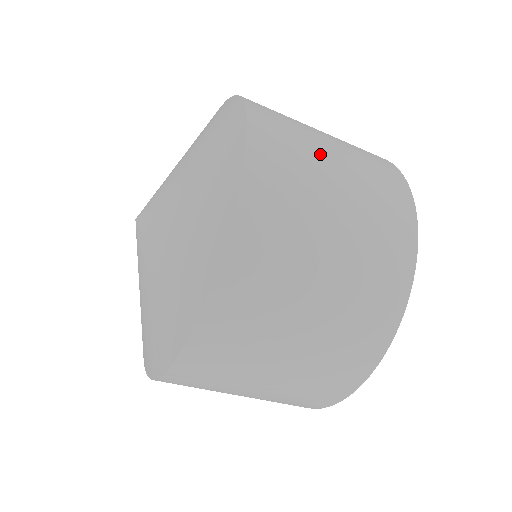
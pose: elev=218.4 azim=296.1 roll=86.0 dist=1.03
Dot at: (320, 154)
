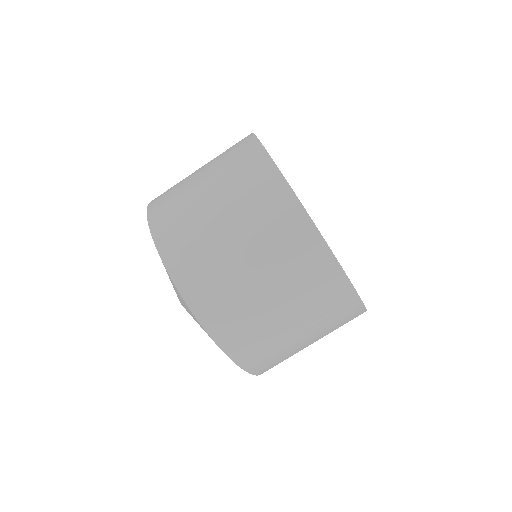
Dot at: (205, 216)
